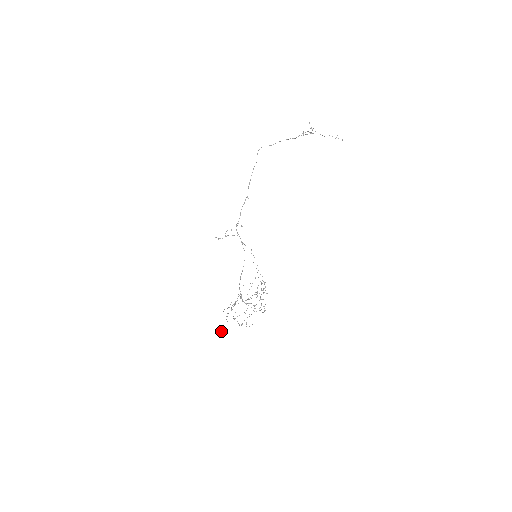
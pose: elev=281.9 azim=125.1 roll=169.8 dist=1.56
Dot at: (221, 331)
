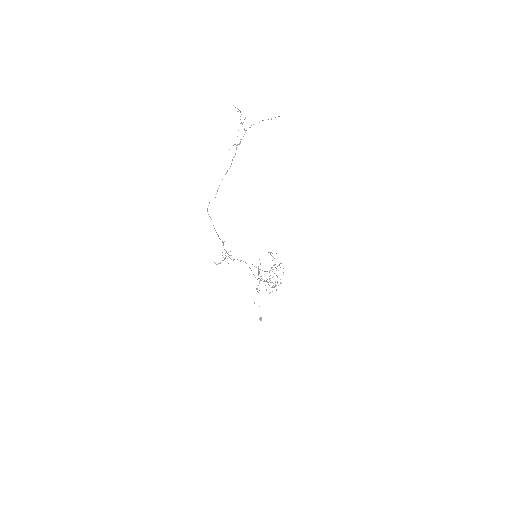
Dot at: (261, 317)
